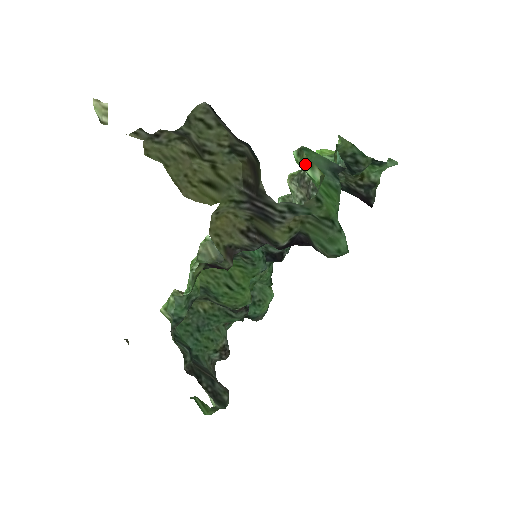
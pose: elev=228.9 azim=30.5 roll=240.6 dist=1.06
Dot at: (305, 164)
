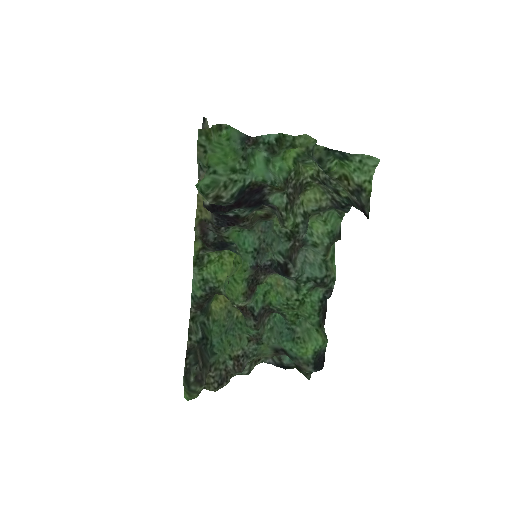
Dot at: (215, 132)
